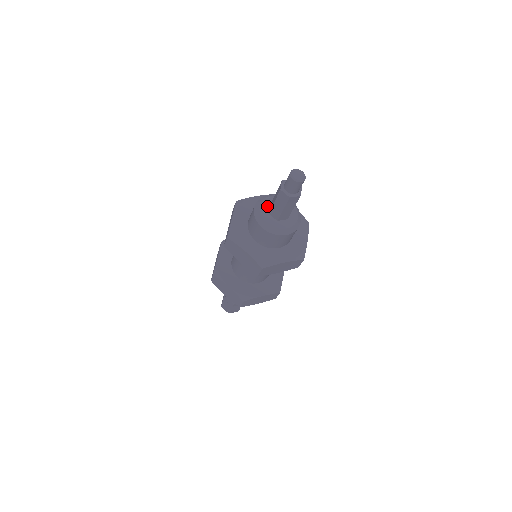
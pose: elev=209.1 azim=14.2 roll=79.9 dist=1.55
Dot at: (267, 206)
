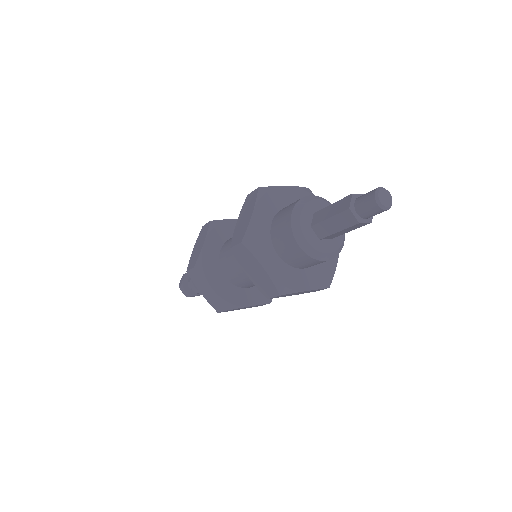
Dot at: (310, 214)
